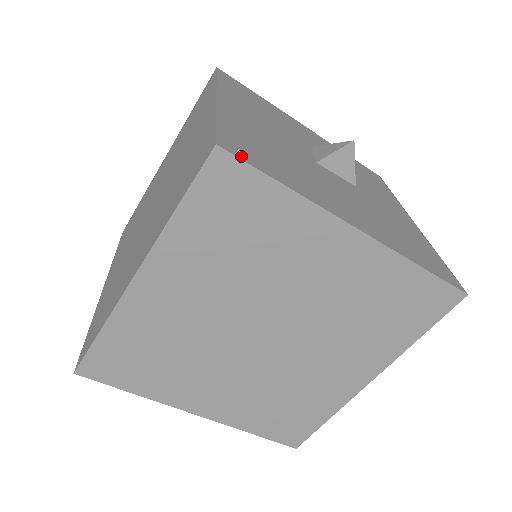
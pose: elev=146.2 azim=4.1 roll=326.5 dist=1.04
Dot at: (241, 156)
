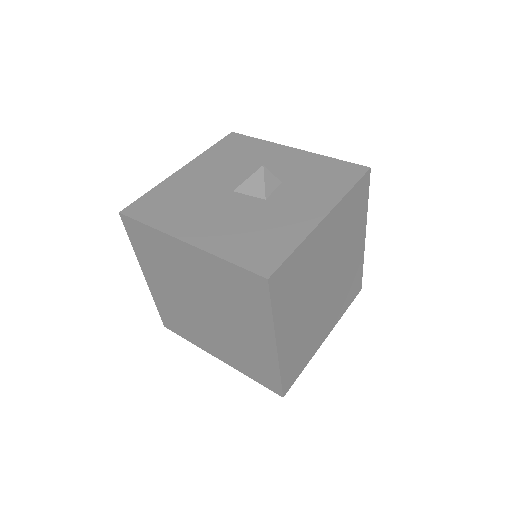
Dot at: (131, 214)
